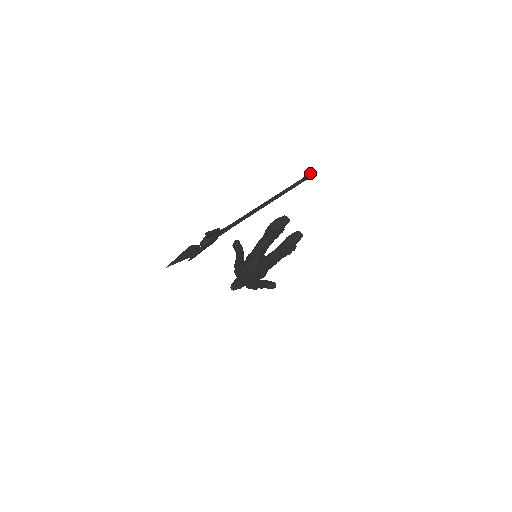
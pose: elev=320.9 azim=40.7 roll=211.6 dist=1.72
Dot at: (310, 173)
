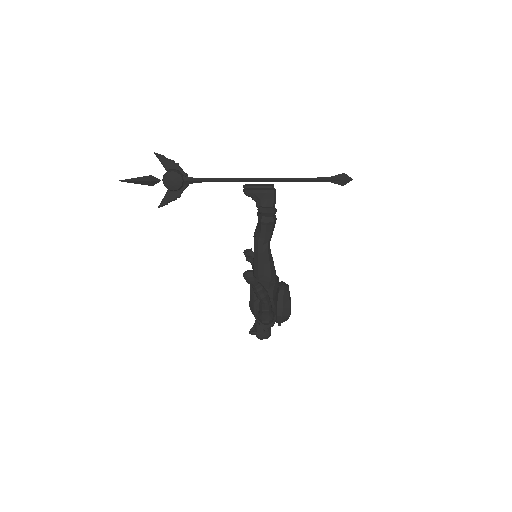
Dot at: (341, 175)
